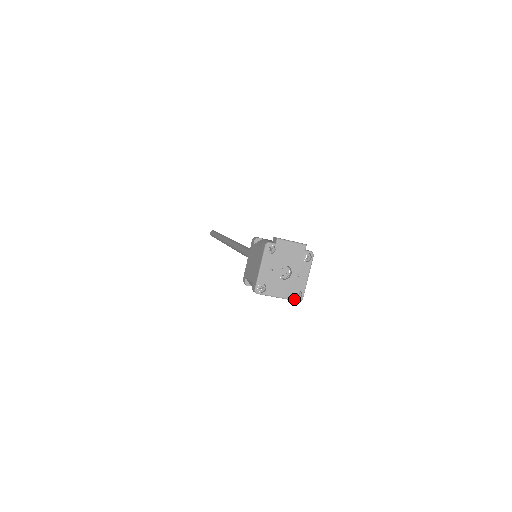
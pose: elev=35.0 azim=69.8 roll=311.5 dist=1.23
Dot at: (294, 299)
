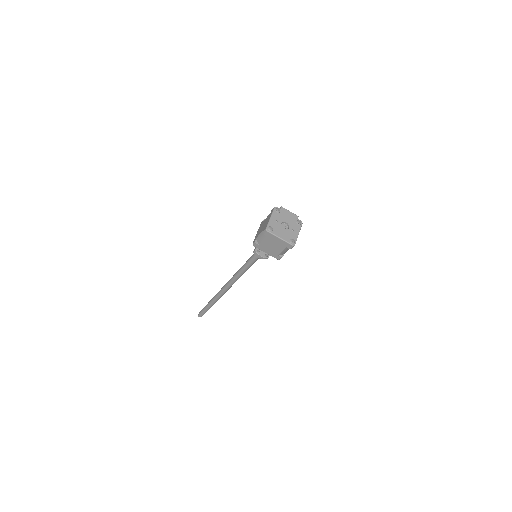
Dot at: (290, 243)
